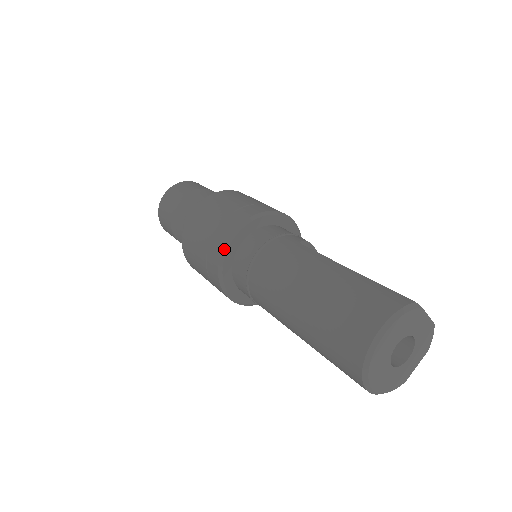
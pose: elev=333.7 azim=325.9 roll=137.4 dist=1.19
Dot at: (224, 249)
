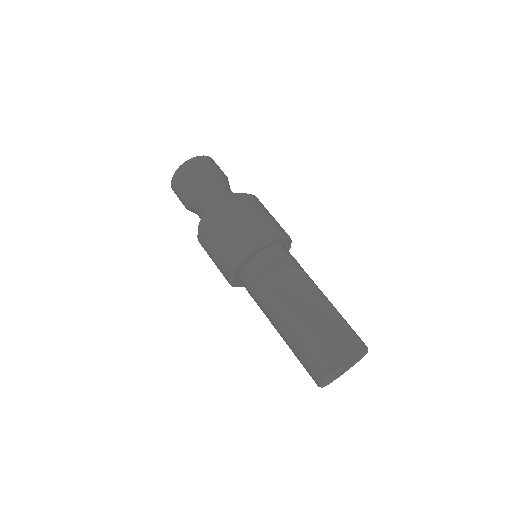
Dot at: (230, 283)
